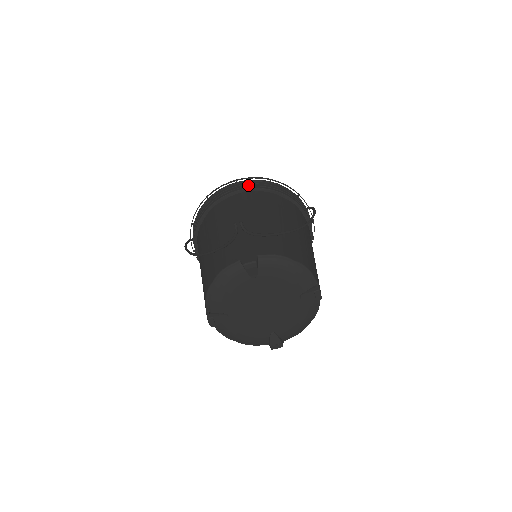
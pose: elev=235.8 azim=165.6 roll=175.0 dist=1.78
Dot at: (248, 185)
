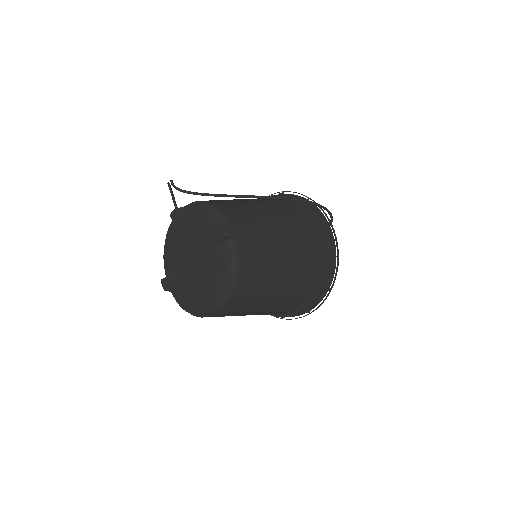
Dot at: occluded
